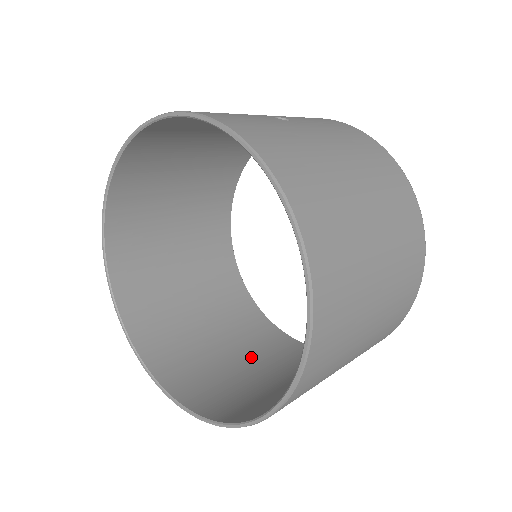
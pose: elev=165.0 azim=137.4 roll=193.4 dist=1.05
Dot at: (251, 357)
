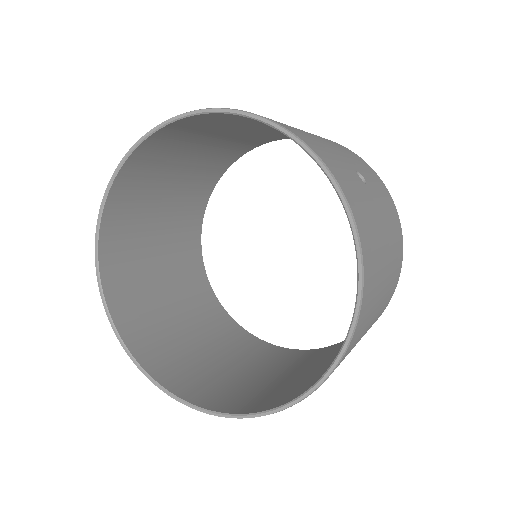
Dot at: (189, 316)
